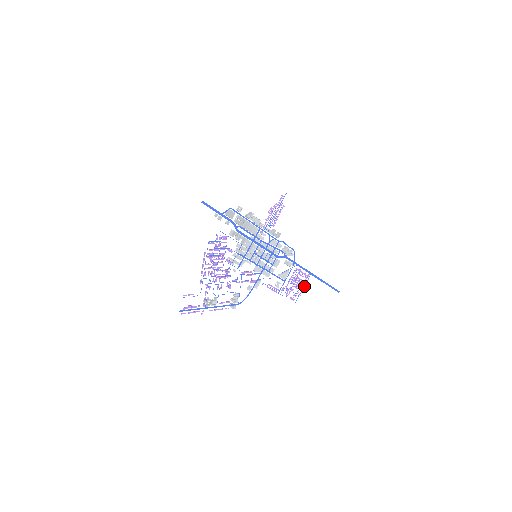
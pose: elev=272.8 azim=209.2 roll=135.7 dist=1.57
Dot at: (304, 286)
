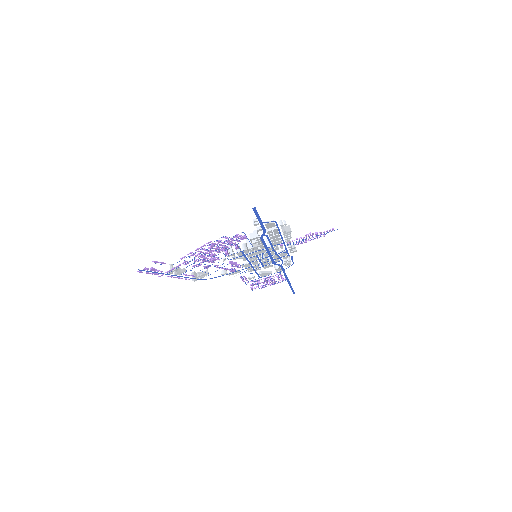
Dot at: (272, 284)
